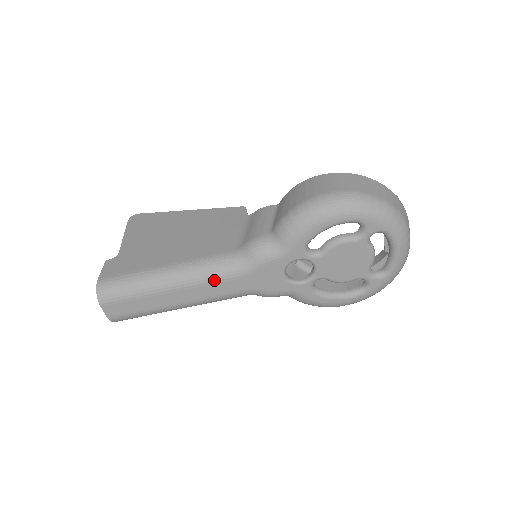
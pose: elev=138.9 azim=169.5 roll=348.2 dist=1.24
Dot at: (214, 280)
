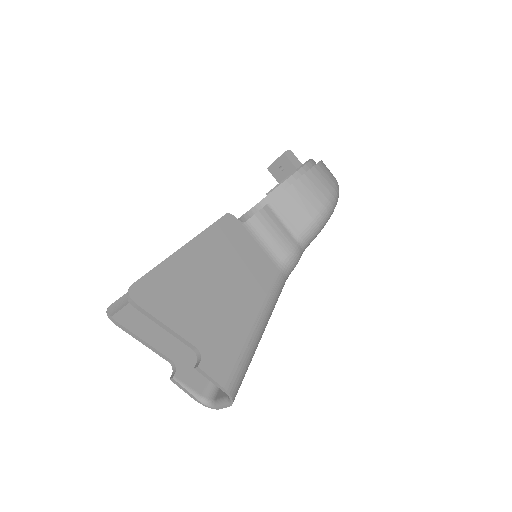
Dot at: occluded
